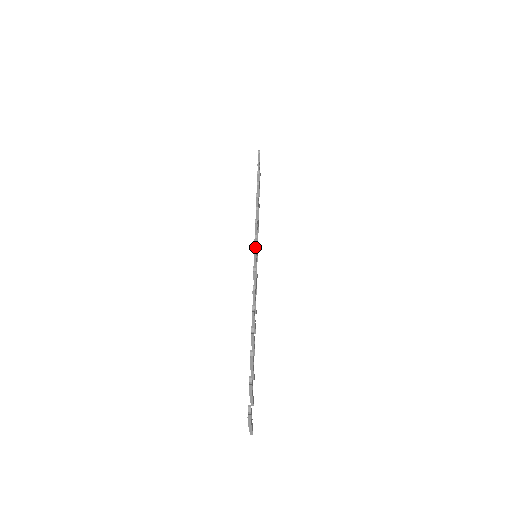
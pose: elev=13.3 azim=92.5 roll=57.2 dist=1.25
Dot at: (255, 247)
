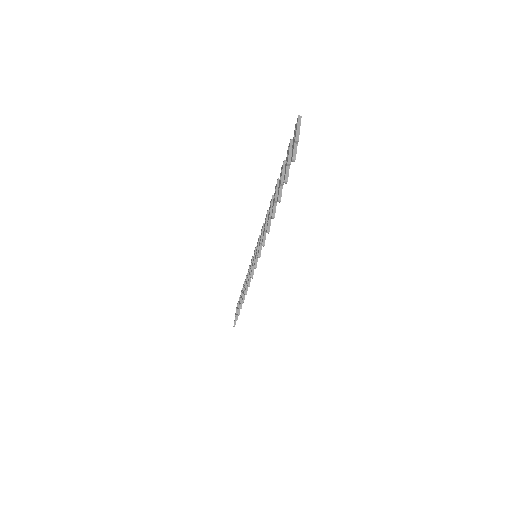
Dot at: (255, 254)
